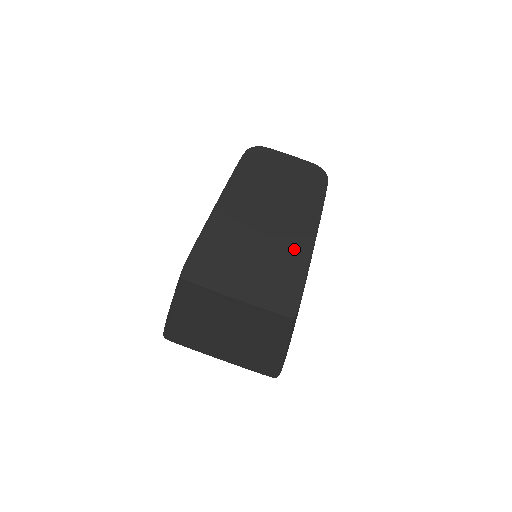
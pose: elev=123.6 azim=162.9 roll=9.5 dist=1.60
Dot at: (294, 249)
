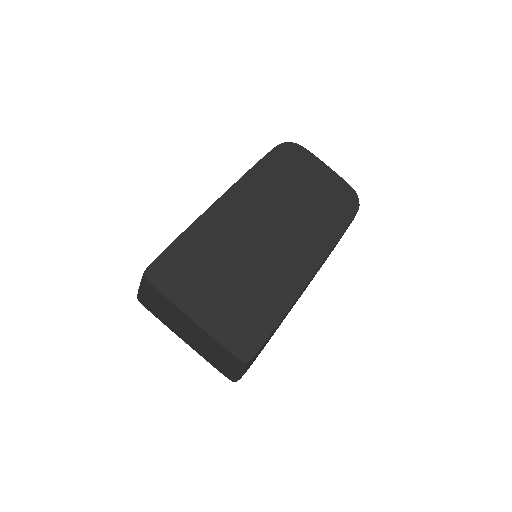
Dot at: (281, 284)
